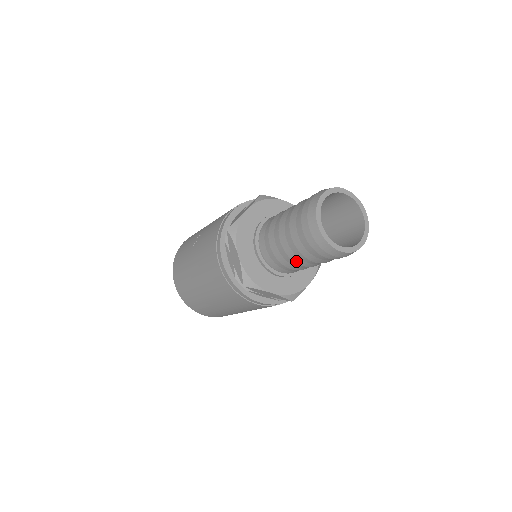
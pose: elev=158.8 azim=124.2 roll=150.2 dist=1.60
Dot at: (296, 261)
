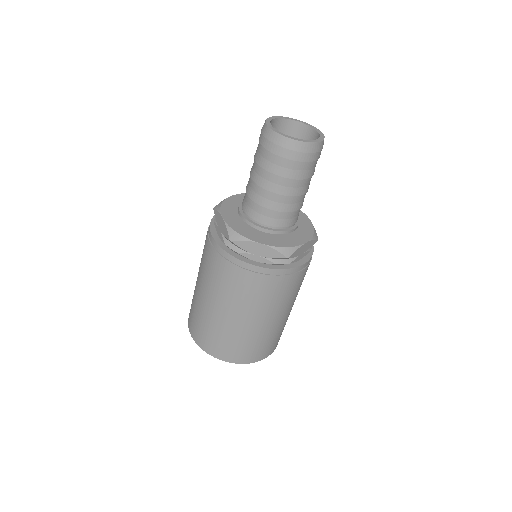
Dot at: (269, 188)
